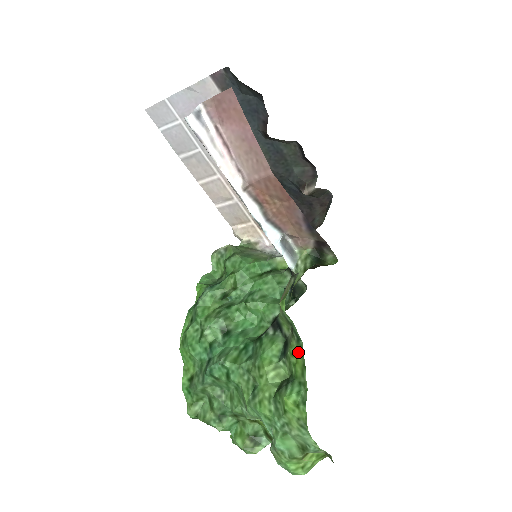
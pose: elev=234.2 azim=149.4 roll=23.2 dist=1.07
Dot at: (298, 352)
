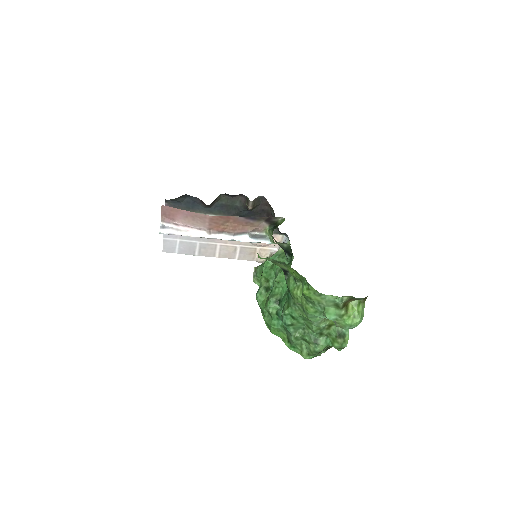
Dot at: (290, 269)
